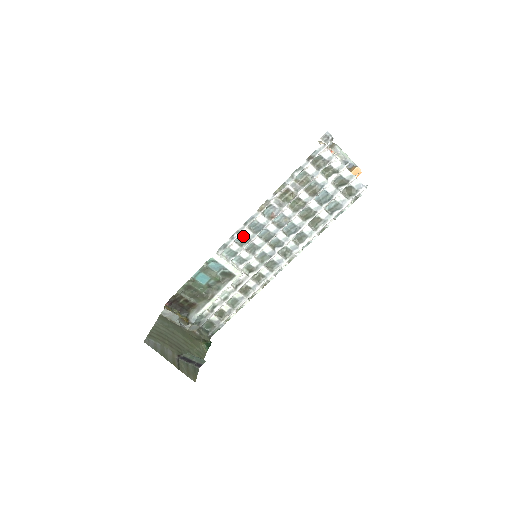
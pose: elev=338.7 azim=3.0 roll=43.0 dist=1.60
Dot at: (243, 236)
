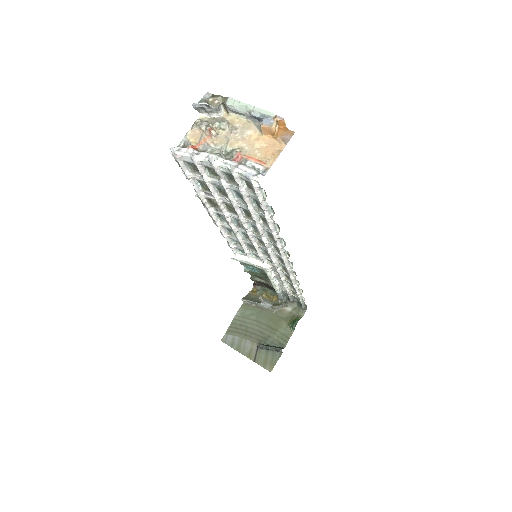
Dot at: (233, 239)
